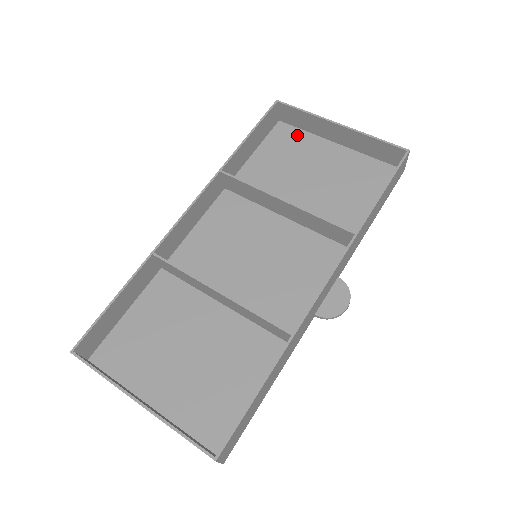
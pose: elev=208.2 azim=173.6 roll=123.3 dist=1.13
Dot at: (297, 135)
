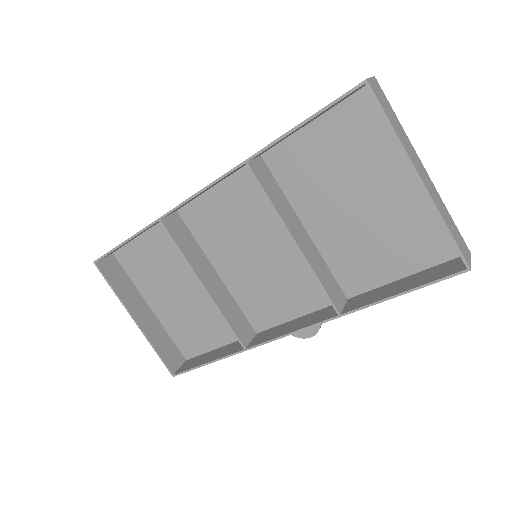
Dot at: (380, 125)
